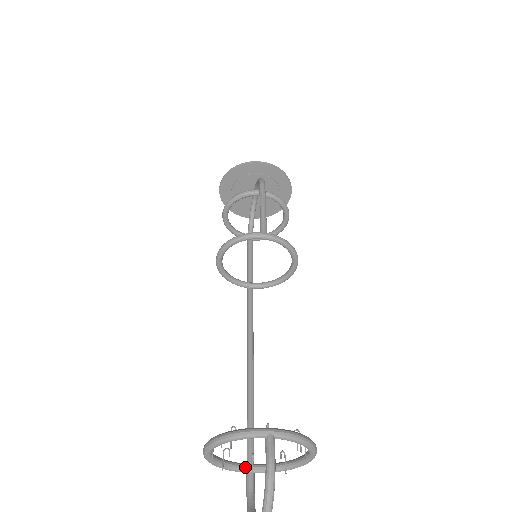
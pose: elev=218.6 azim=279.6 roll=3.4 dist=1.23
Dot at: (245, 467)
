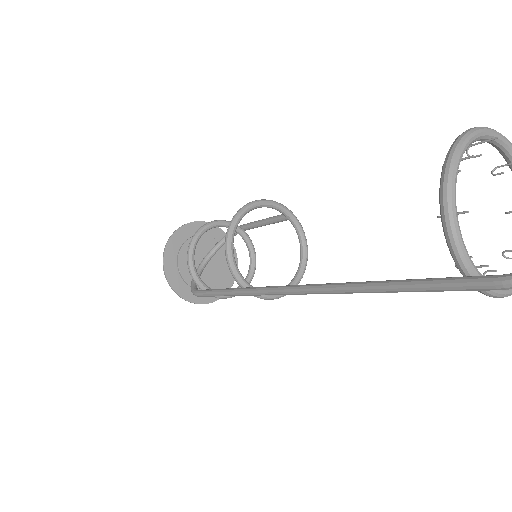
Dot at: (467, 258)
